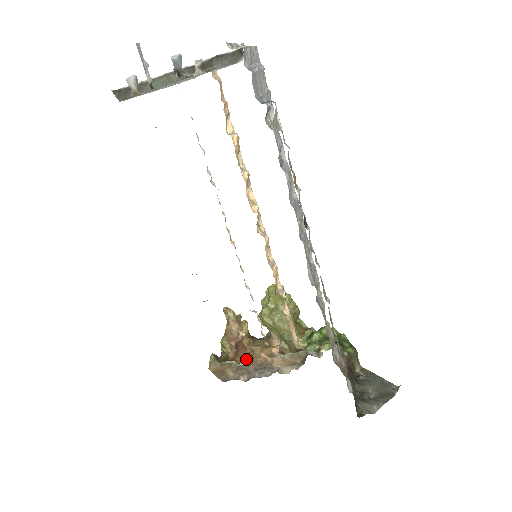
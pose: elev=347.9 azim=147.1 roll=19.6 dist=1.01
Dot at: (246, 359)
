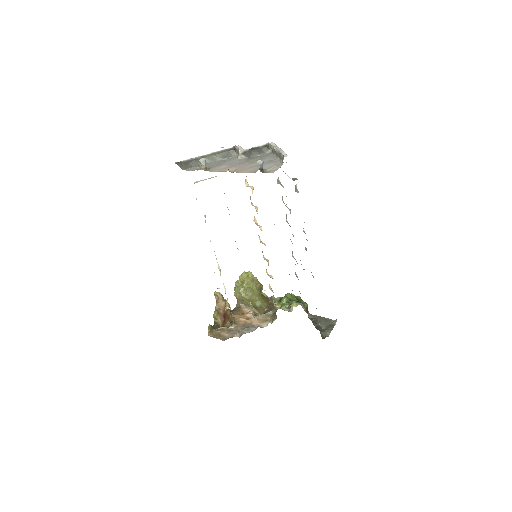
Dot at: (233, 324)
